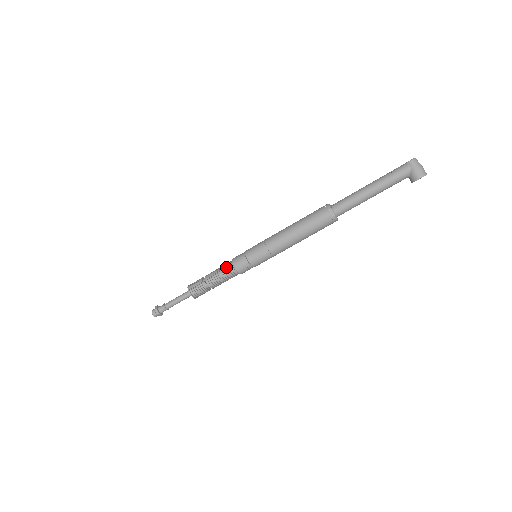
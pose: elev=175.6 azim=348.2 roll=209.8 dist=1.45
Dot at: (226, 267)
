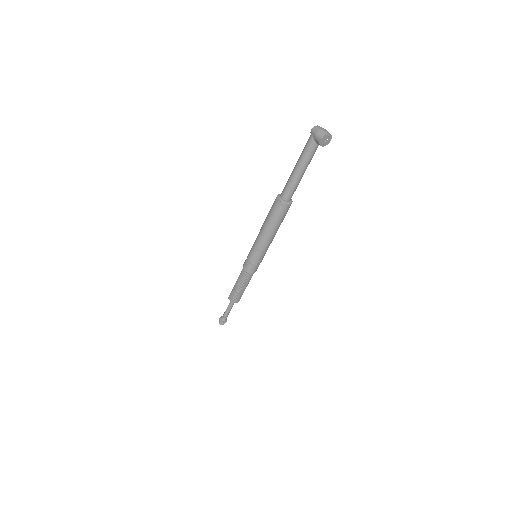
Dot at: (241, 272)
